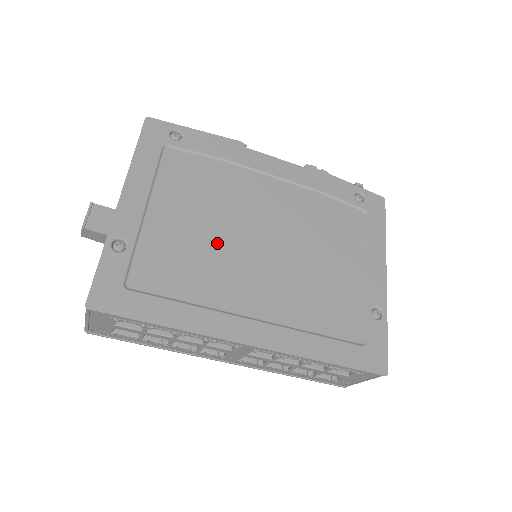
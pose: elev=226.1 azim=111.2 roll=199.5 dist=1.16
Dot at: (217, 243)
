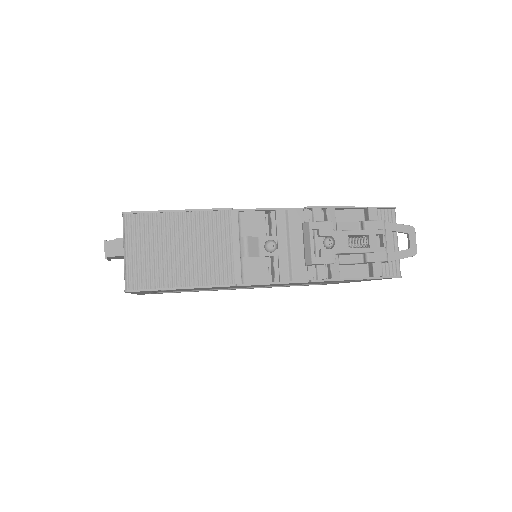
Dot at: occluded
